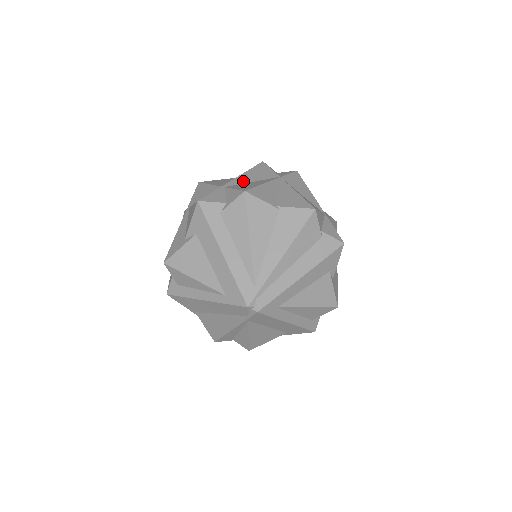
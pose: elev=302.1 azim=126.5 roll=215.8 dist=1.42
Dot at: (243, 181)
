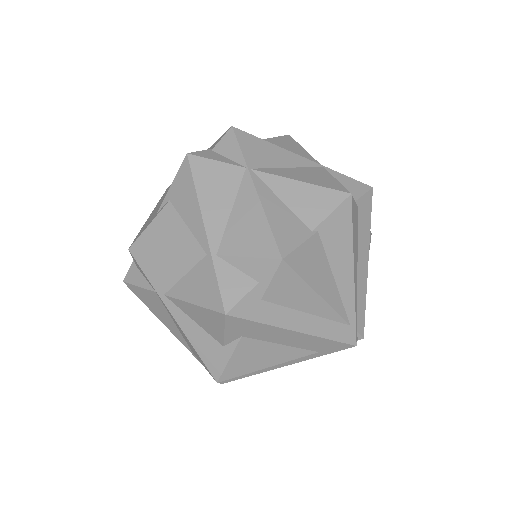
Dot at: (220, 221)
